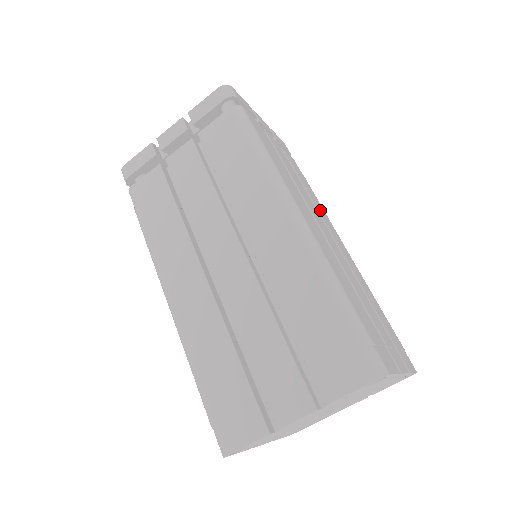
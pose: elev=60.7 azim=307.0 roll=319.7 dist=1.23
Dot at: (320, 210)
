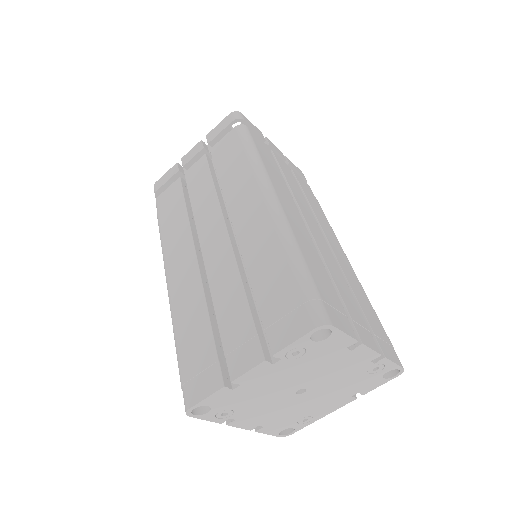
Dot at: (321, 219)
